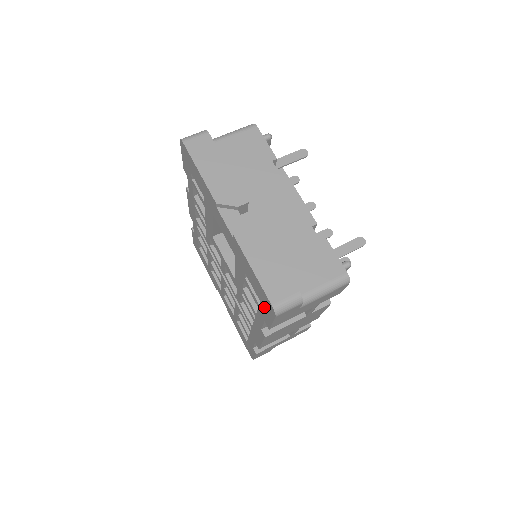
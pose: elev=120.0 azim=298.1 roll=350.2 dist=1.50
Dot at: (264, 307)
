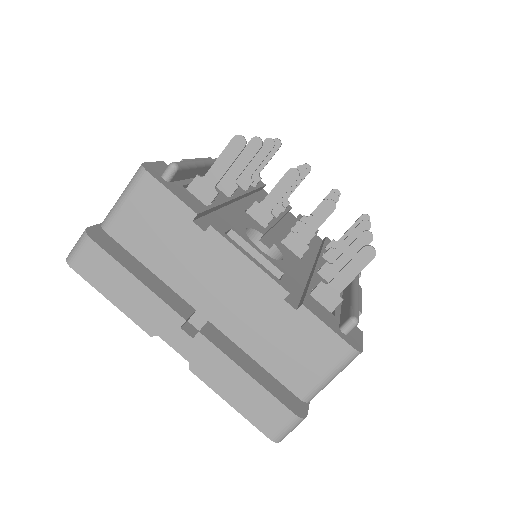
Dot at: occluded
